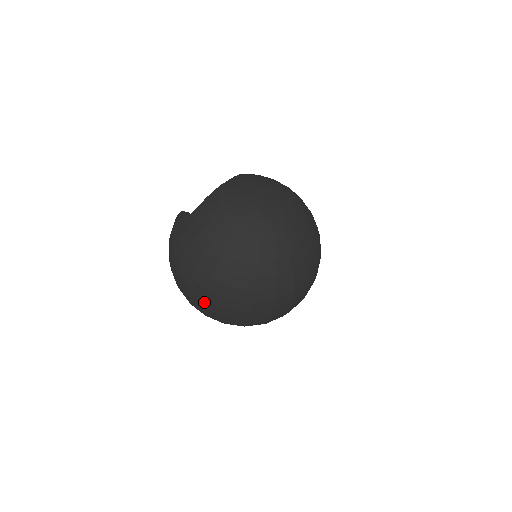
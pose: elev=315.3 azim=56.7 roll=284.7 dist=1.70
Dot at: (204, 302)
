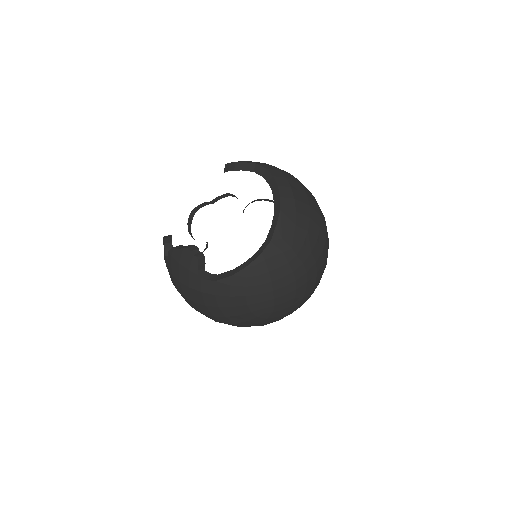
Dot at: occluded
